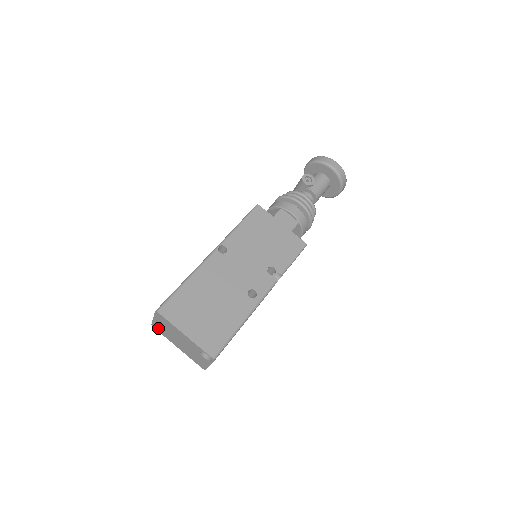
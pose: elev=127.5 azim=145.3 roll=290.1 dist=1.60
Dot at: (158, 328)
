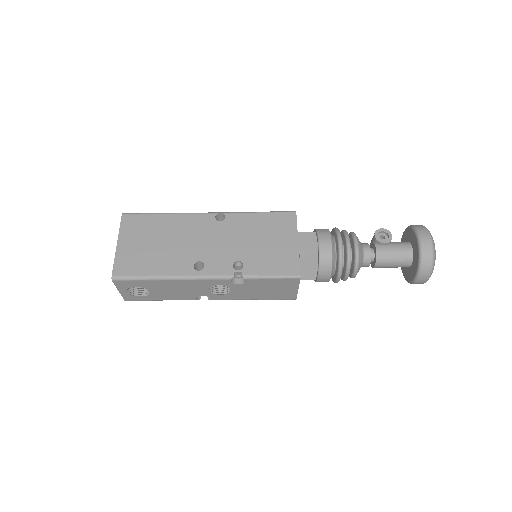
Dot at: occluded
